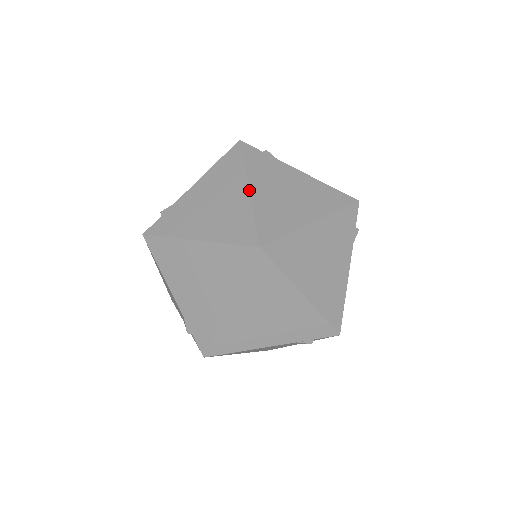
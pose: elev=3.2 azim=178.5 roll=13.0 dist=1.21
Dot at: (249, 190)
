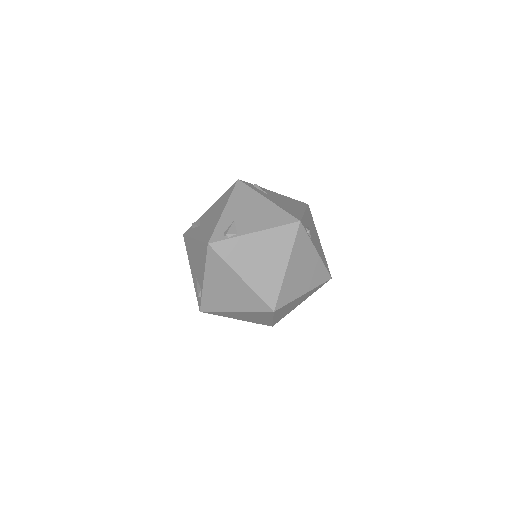
Dot at: (287, 268)
